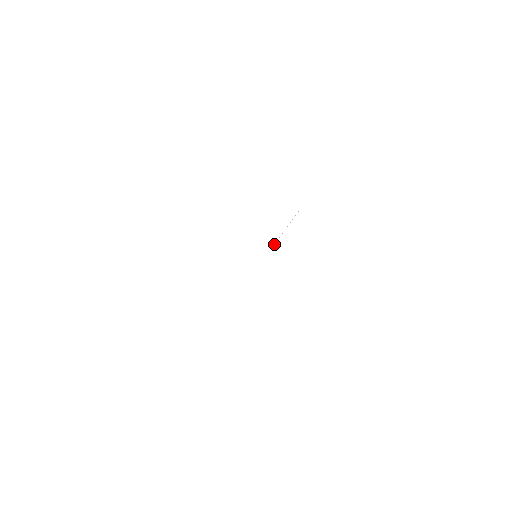
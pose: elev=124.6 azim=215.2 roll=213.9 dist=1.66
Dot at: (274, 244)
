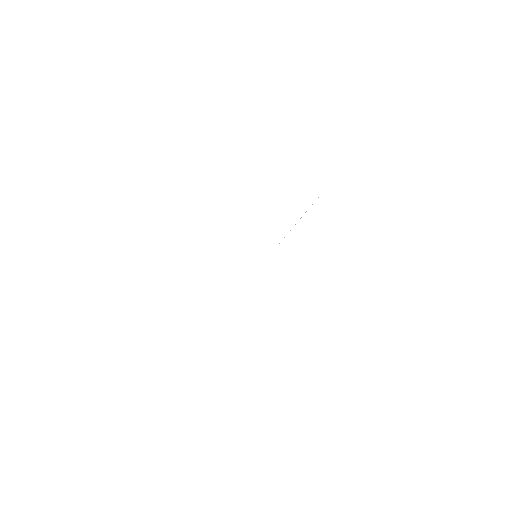
Dot at: occluded
